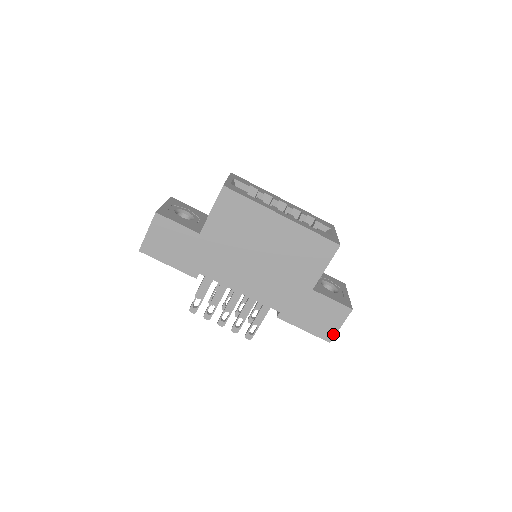
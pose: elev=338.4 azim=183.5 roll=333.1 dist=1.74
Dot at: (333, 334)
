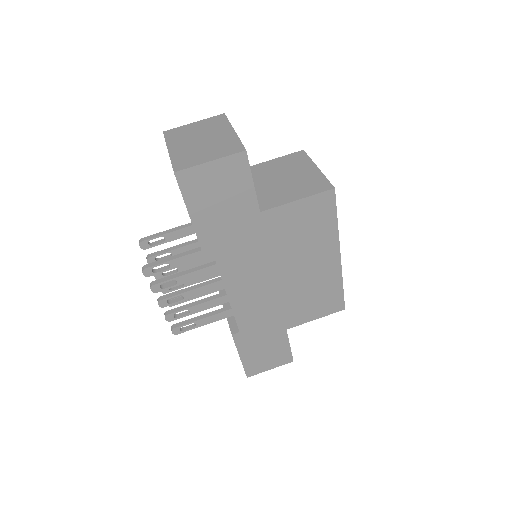
Dot at: (258, 372)
